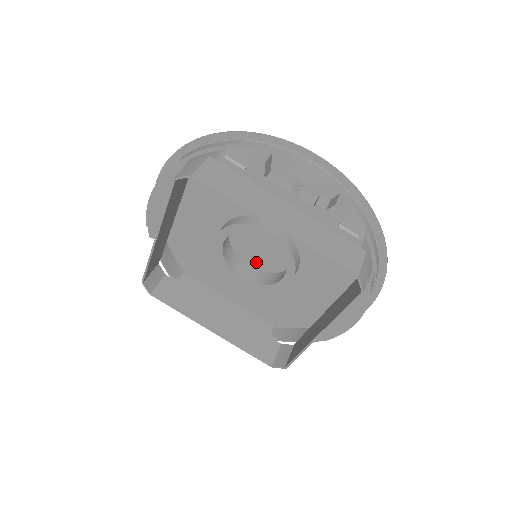
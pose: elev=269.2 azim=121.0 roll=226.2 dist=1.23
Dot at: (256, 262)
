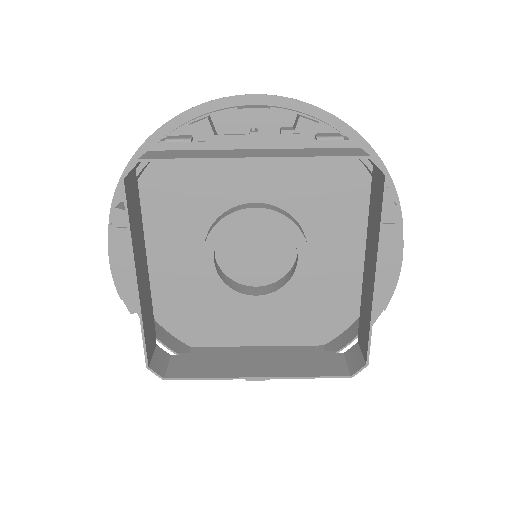
Dot at: (260, 275)
